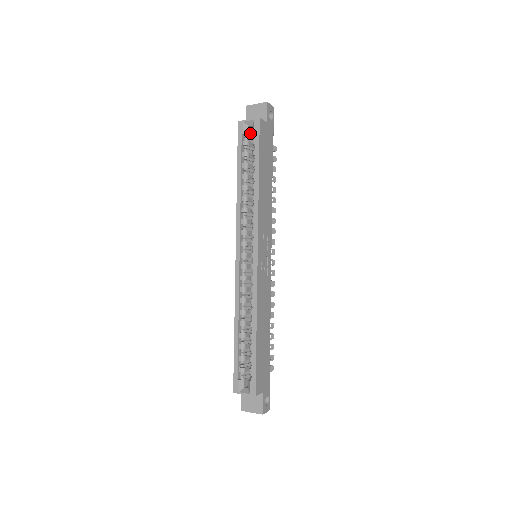
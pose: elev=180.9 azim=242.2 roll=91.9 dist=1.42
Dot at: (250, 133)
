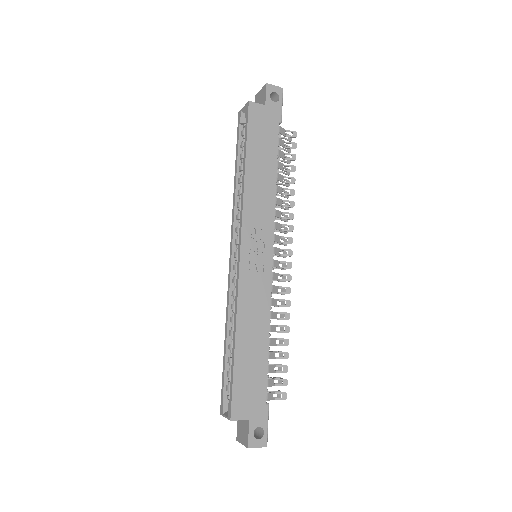
Dot at: occluded
